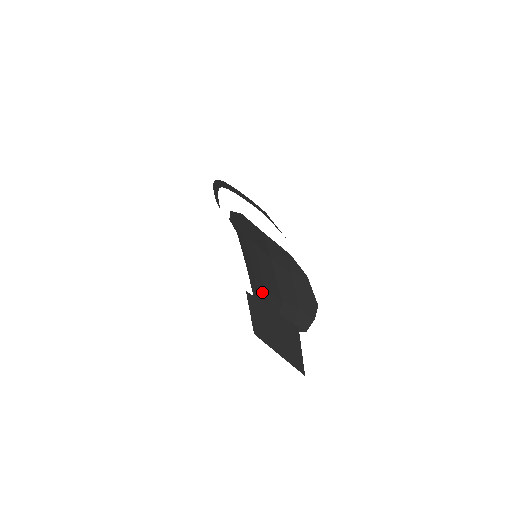
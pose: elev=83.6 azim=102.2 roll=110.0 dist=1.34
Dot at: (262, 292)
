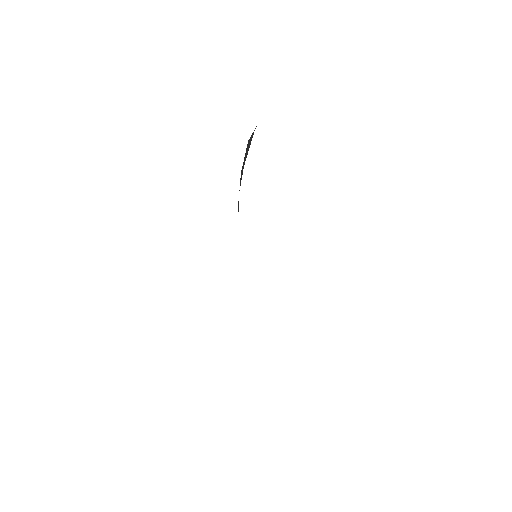
Dot at: occluded
